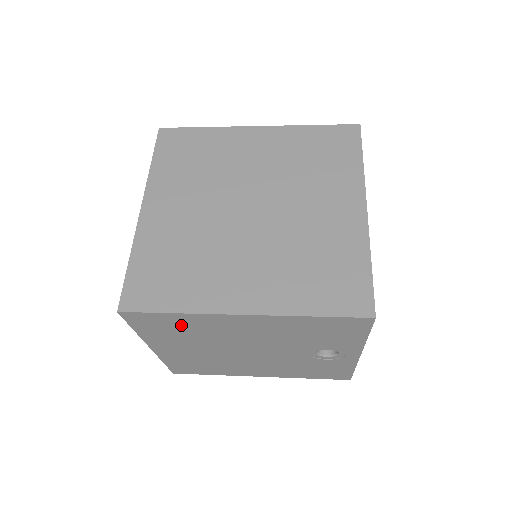
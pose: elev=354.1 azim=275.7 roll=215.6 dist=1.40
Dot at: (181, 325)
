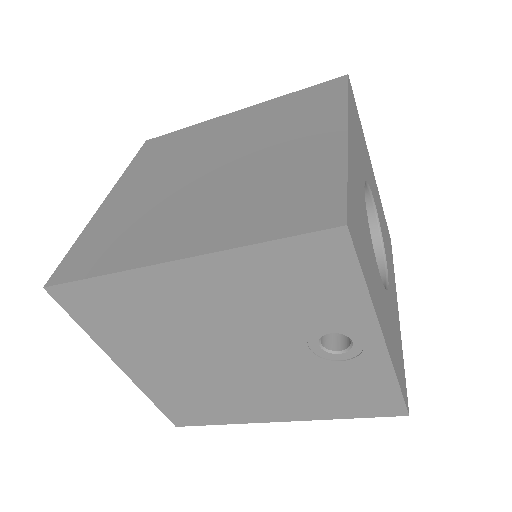
Dot at: (122, 304)
